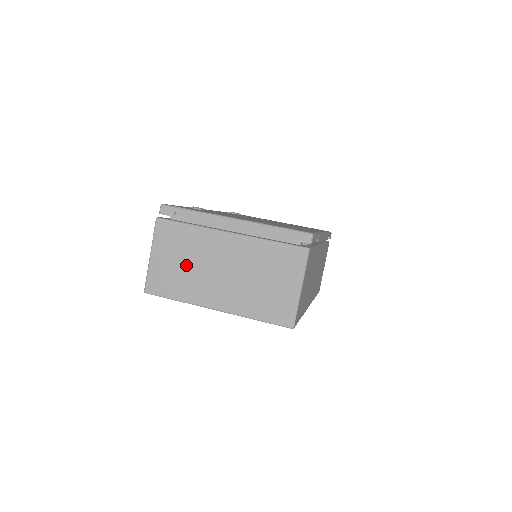
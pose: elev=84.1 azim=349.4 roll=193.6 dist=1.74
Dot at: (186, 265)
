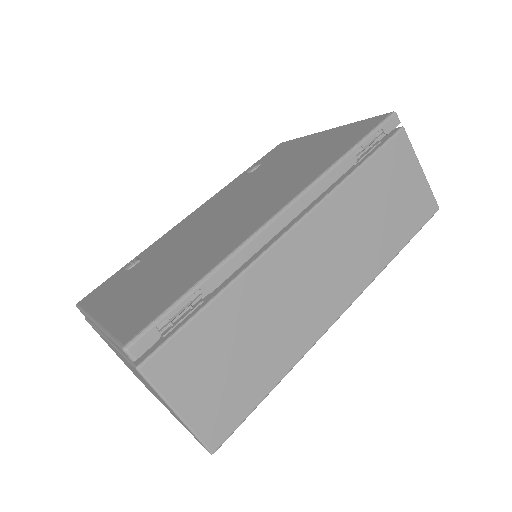
Dot at: (125, 363)
